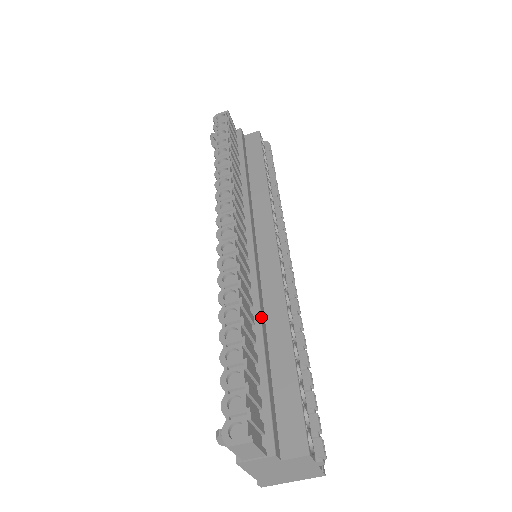
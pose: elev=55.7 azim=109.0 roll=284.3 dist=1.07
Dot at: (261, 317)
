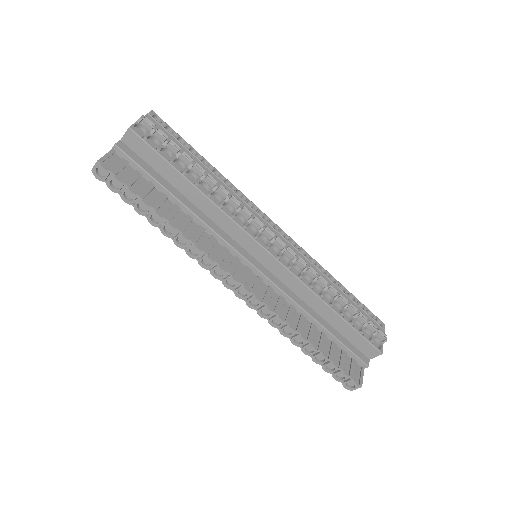
Dot at: (307, 312)
